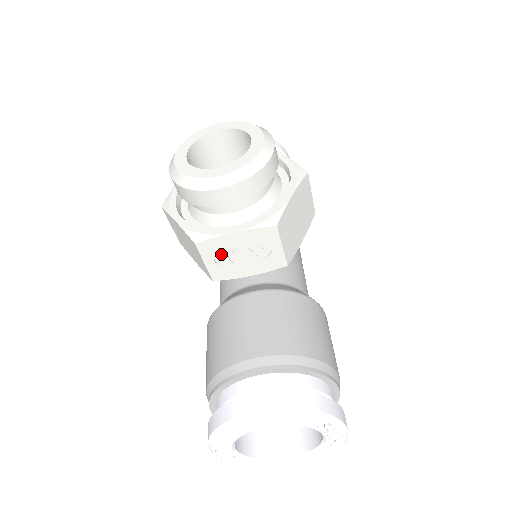
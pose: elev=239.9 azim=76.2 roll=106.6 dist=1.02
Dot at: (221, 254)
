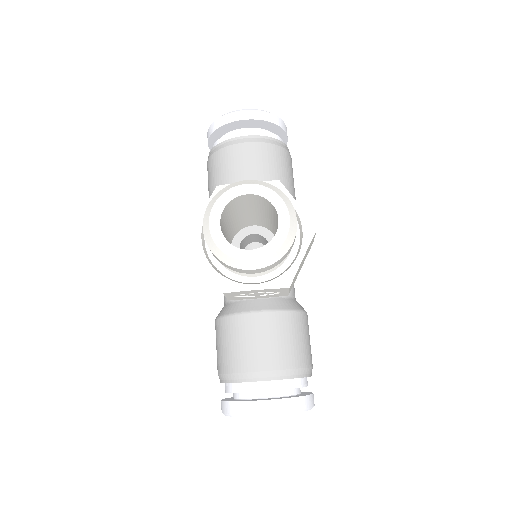
Dot at: occluded
